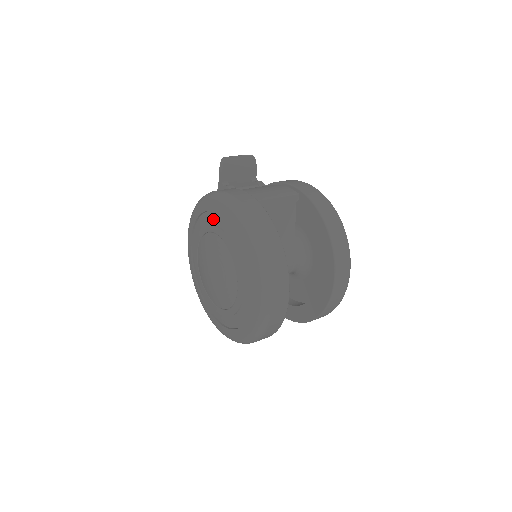
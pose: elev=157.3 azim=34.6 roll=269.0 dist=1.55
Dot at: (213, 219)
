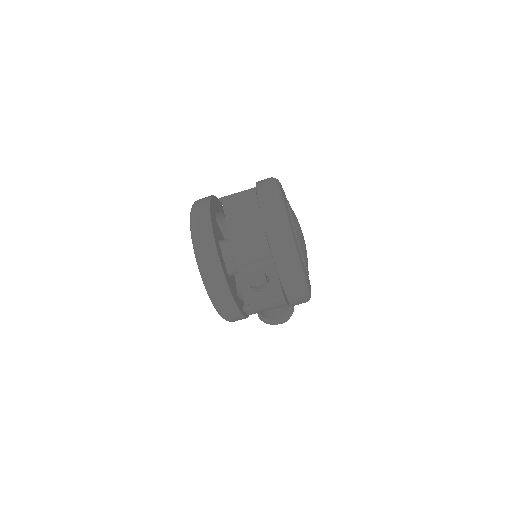
Dot at: occluded
